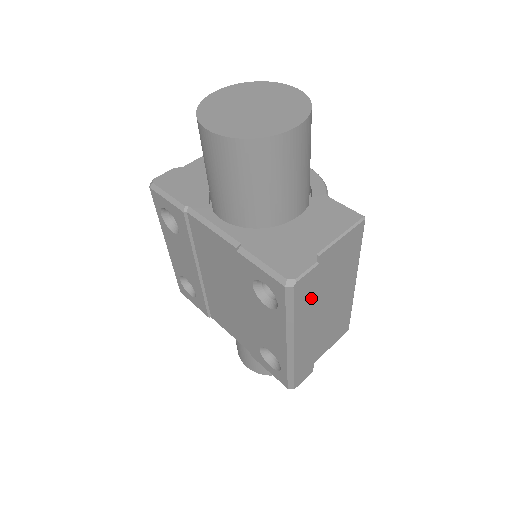
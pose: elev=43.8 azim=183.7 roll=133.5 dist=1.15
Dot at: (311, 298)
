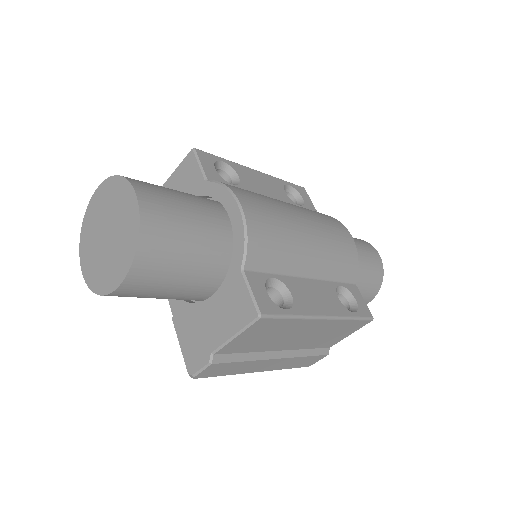
Dot at: (237, 365)
